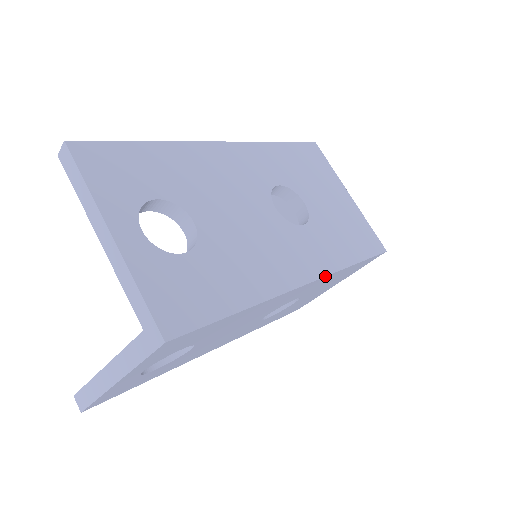
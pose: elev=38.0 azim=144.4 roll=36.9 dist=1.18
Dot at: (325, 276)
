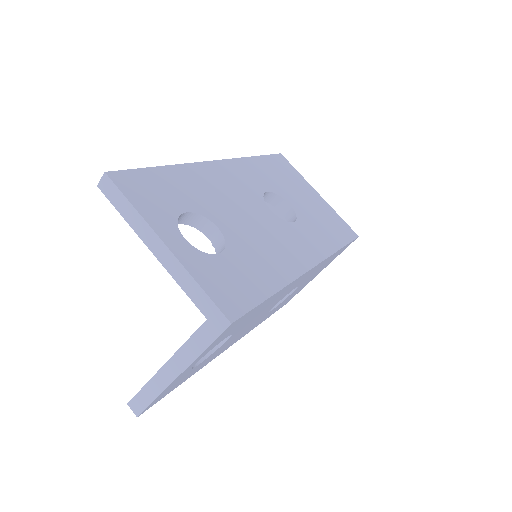
Dot at: occluded
